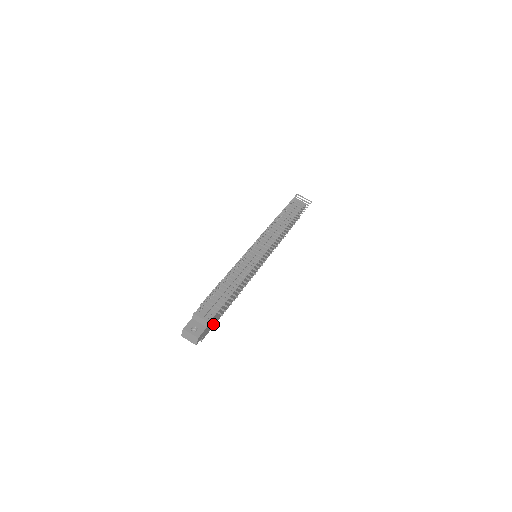
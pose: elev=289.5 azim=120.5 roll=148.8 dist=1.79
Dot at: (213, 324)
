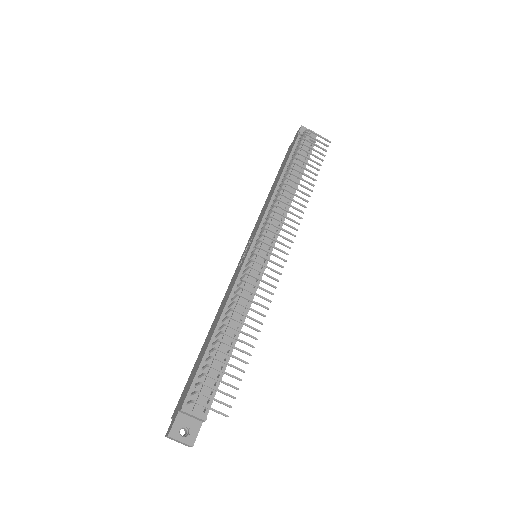
Dot at: occluded
